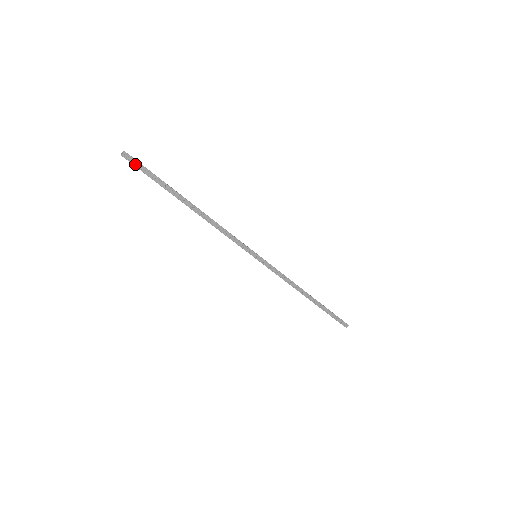
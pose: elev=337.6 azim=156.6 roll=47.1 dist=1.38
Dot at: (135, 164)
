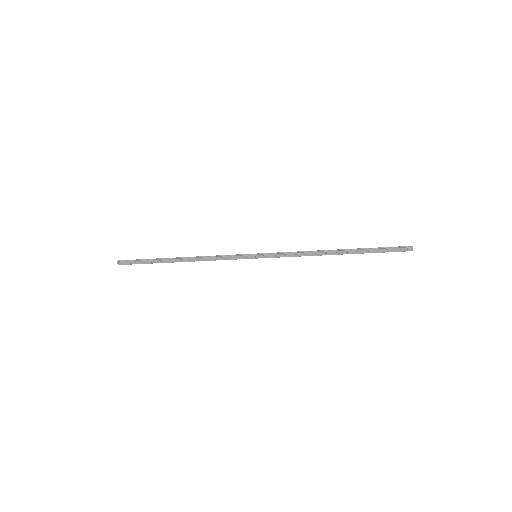
Dot at: (128, 263)
